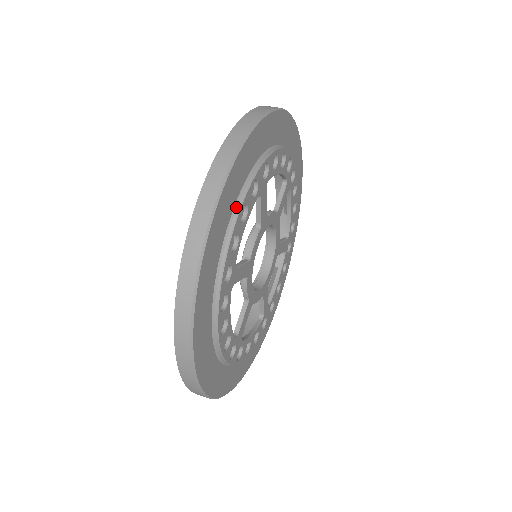
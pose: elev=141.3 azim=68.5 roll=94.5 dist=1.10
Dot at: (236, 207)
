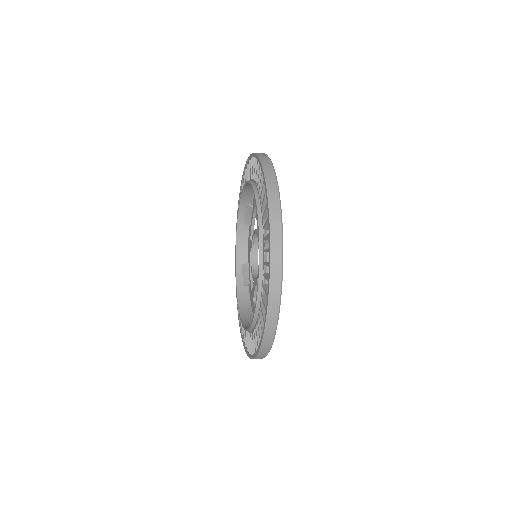
Dot at: occluded
